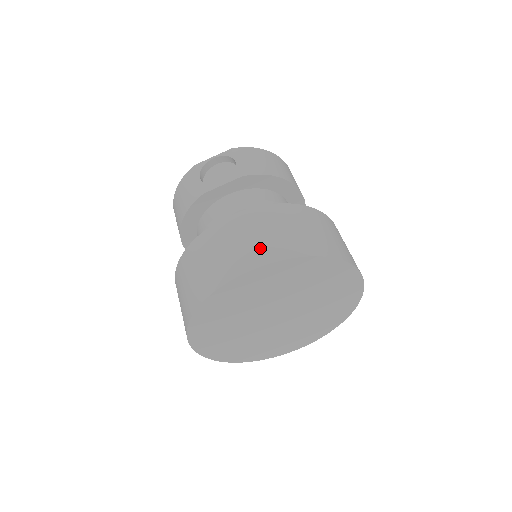
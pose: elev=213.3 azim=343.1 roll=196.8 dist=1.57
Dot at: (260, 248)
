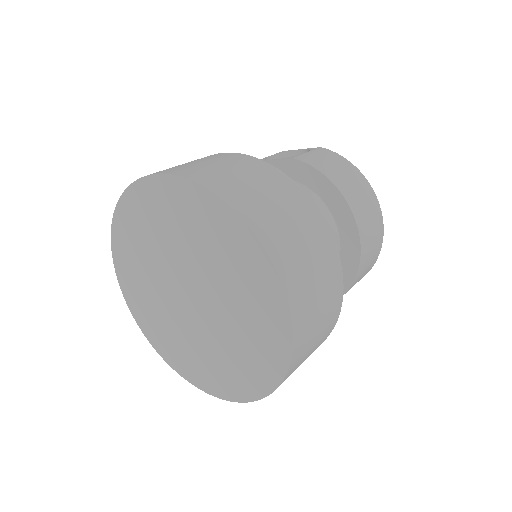
Dot at: (191, 167)
